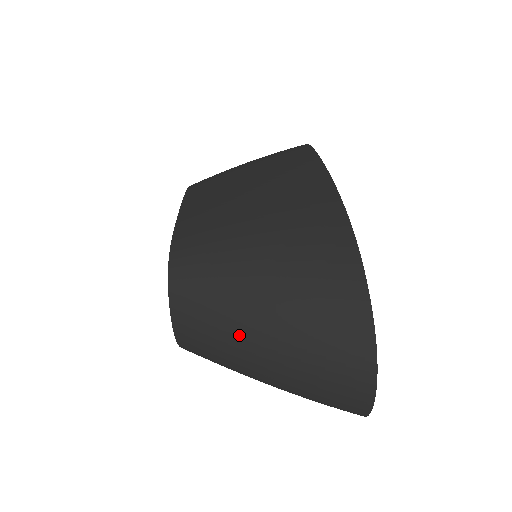
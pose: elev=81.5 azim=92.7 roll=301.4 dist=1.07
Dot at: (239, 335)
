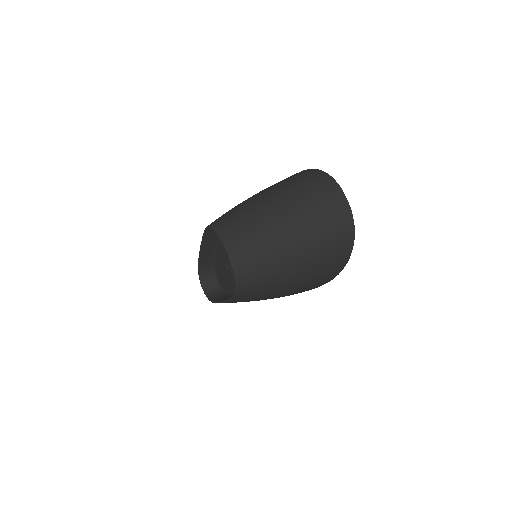
Dot at: (263, 215)
